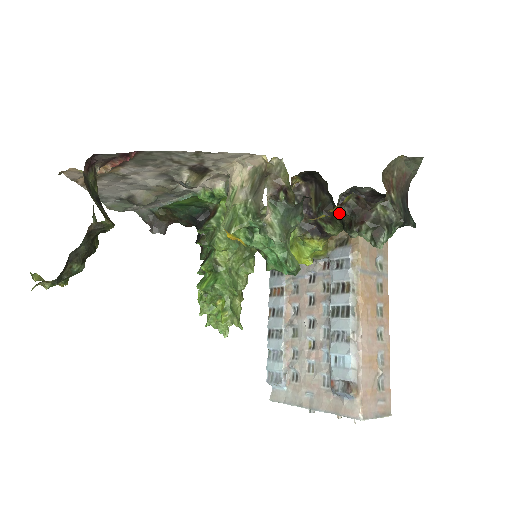
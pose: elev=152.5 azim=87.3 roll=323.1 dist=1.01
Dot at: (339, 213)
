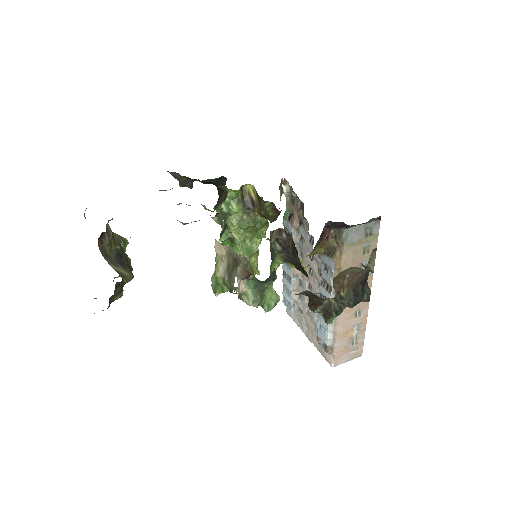
Dot at: occluded
